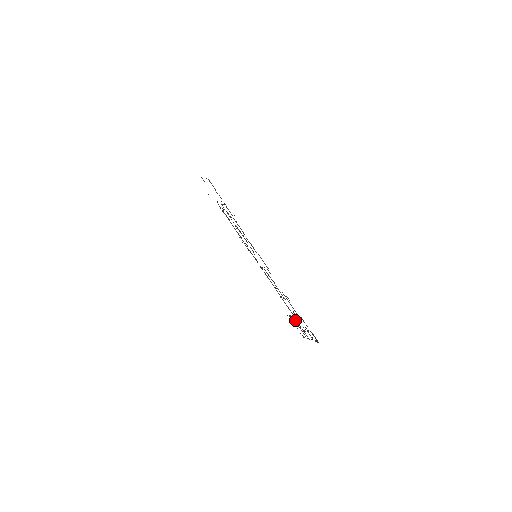
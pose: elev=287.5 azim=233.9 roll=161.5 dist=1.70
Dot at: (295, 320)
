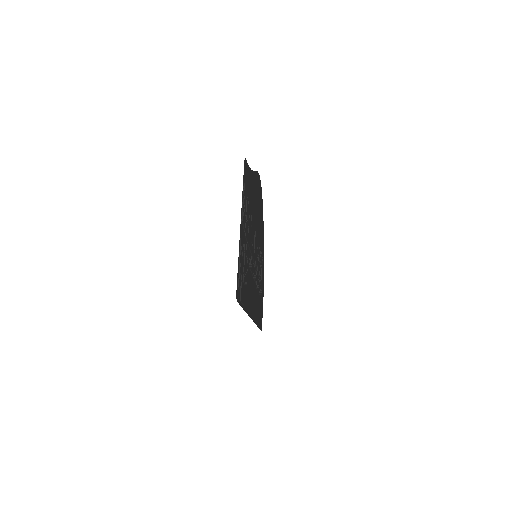
Dot at: (245, 258)
